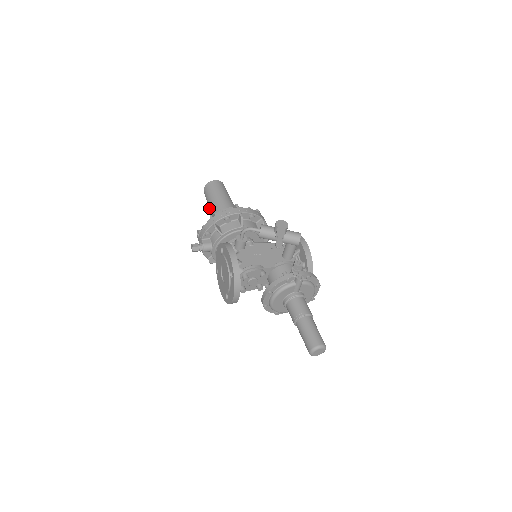
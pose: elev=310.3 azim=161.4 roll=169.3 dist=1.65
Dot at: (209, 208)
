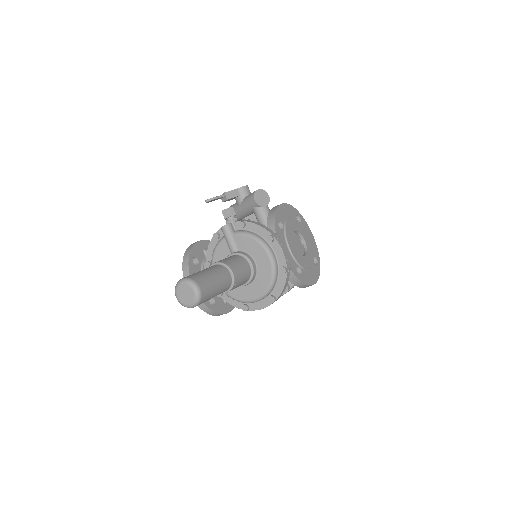
Dot at: occluded
